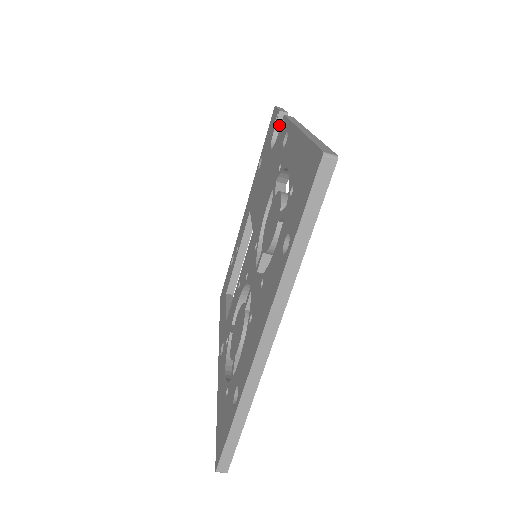
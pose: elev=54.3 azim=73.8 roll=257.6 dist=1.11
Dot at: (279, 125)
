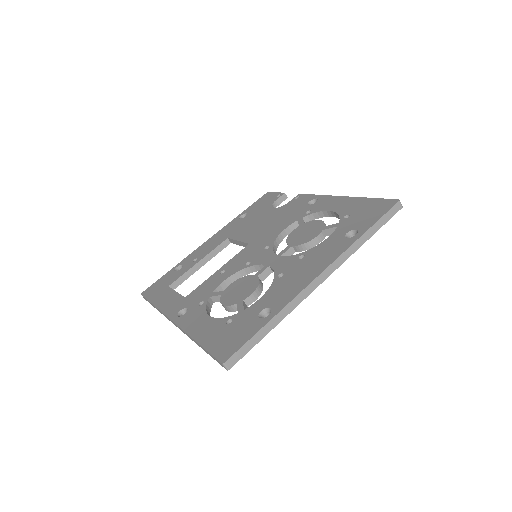
Dot at: (279, 200)
